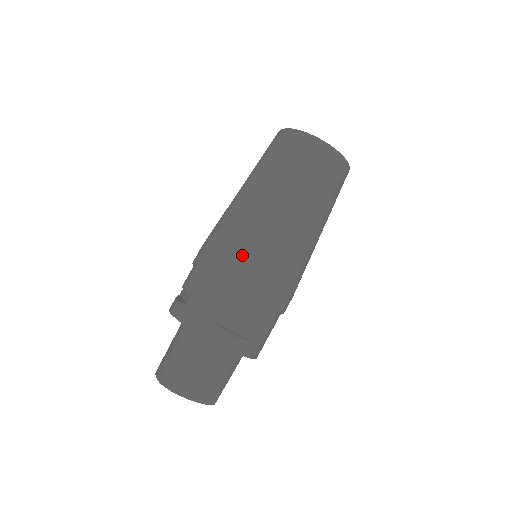
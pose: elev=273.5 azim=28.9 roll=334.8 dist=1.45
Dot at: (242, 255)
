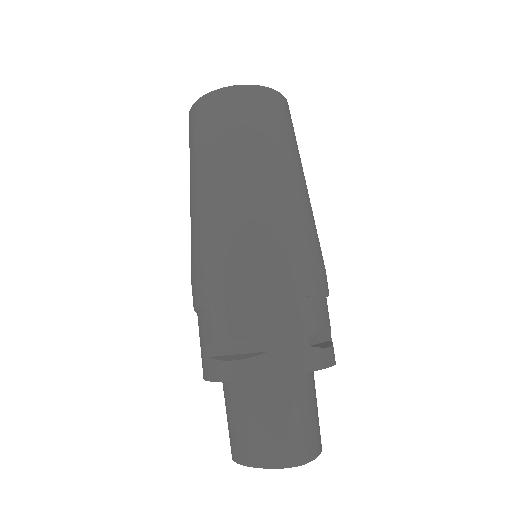
Dot at: (295, 253)
